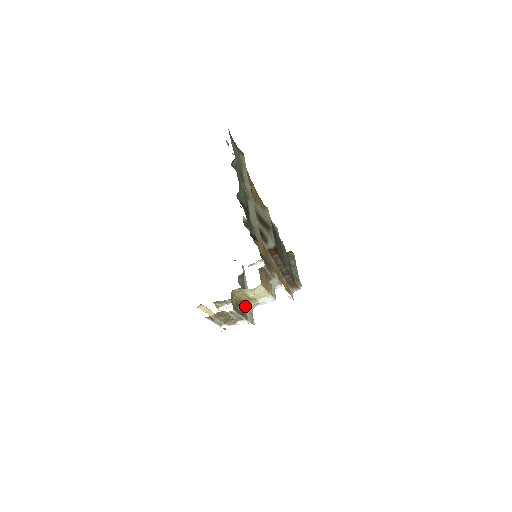
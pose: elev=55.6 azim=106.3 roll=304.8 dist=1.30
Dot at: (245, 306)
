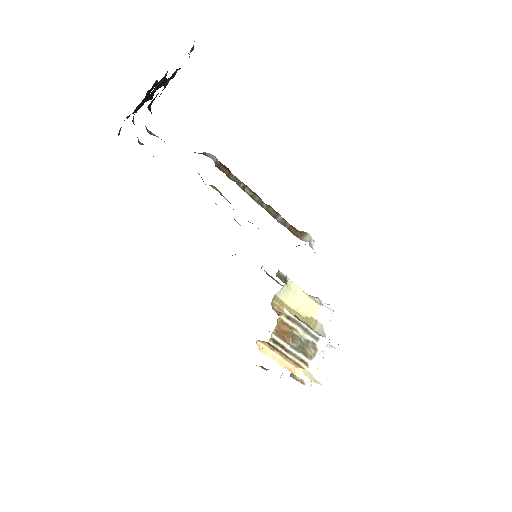
Dot at: occluded
